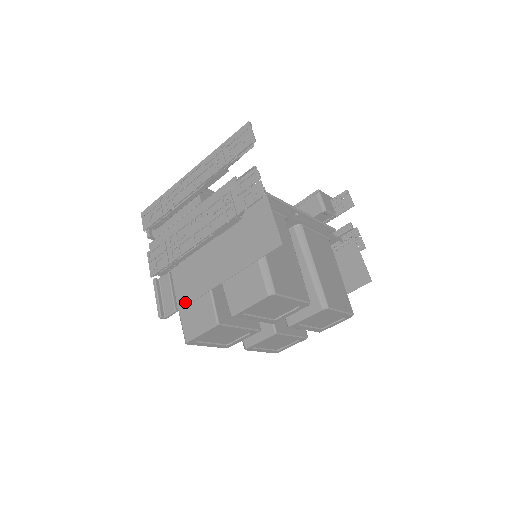
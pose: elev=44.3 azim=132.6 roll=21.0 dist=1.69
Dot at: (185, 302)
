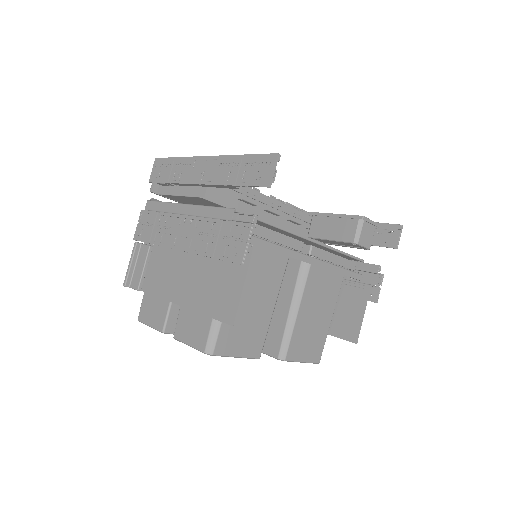
Dot at: (148, 289)
